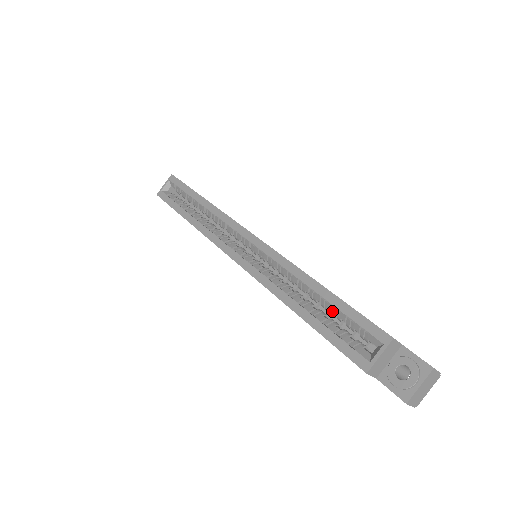
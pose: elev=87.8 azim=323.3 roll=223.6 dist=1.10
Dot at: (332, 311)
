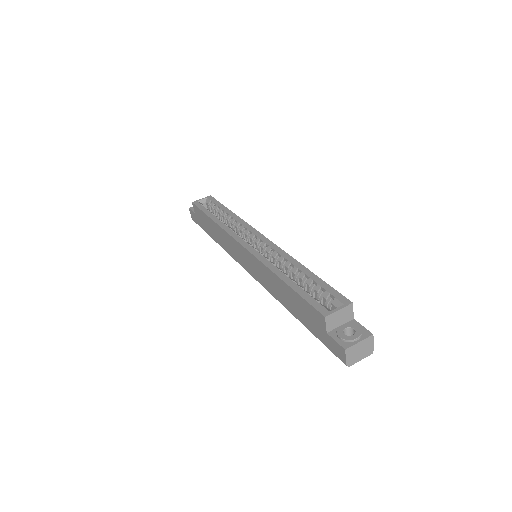
Dot at: (310, 285)
